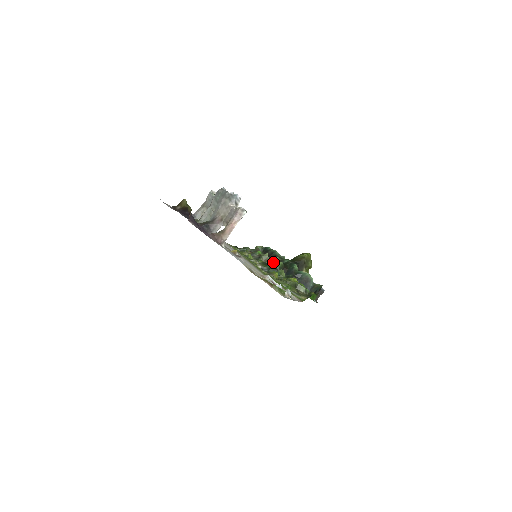
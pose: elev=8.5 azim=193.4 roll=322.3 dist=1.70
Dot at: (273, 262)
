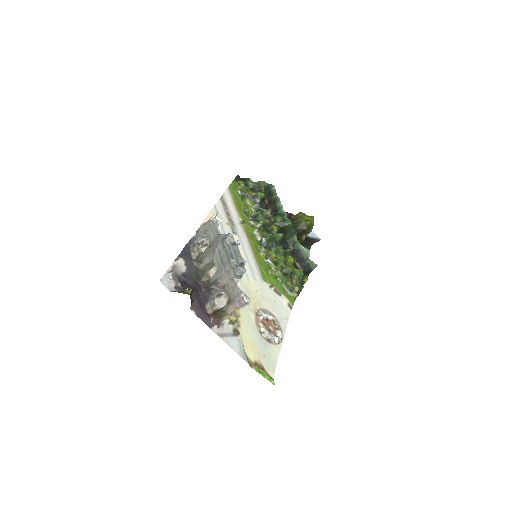
Dot at: (274, 223)
